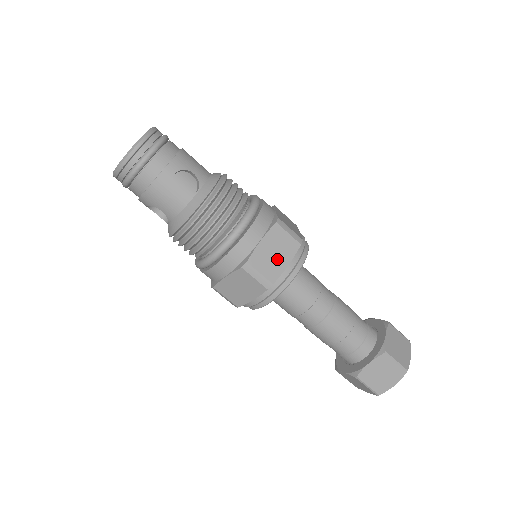
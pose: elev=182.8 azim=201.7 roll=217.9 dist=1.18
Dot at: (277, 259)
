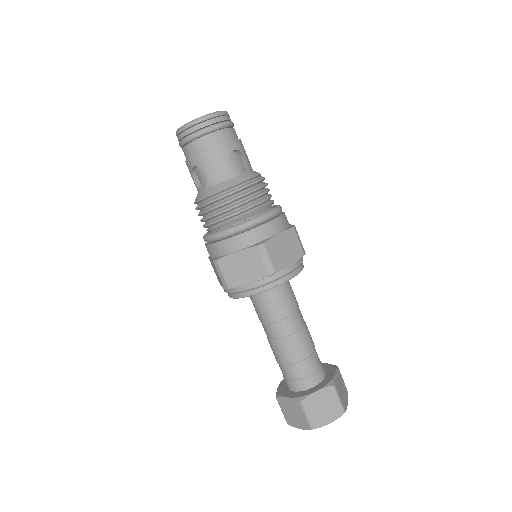
Dot at: (285, 255)
